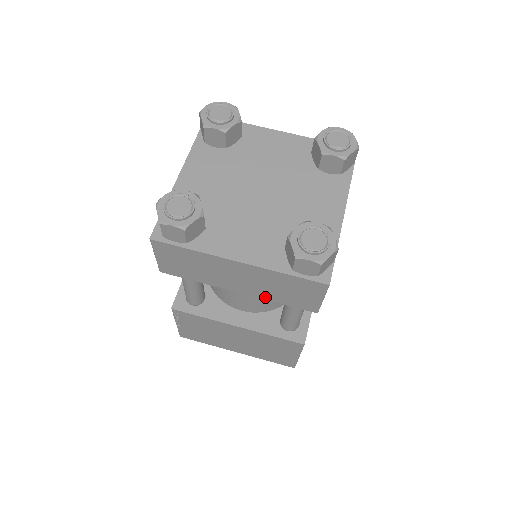
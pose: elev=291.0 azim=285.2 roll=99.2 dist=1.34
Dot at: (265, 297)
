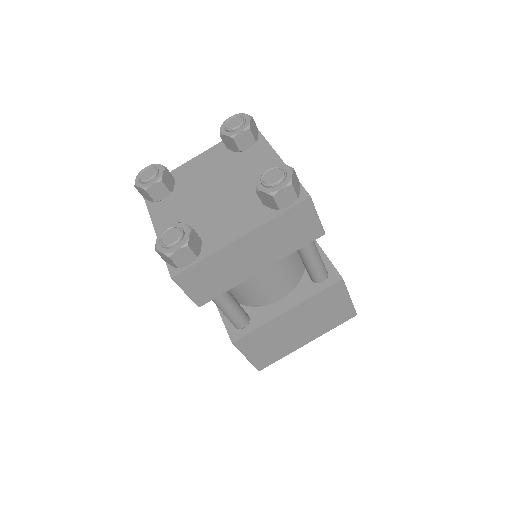
Dot at: (282, 256)
